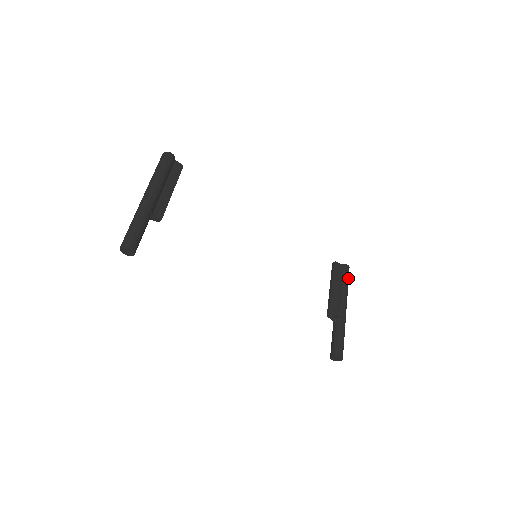
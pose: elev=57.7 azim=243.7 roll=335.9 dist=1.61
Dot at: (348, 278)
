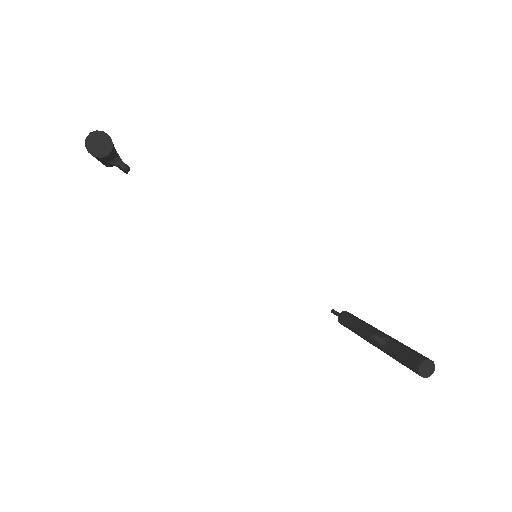
Dot at: occluded
